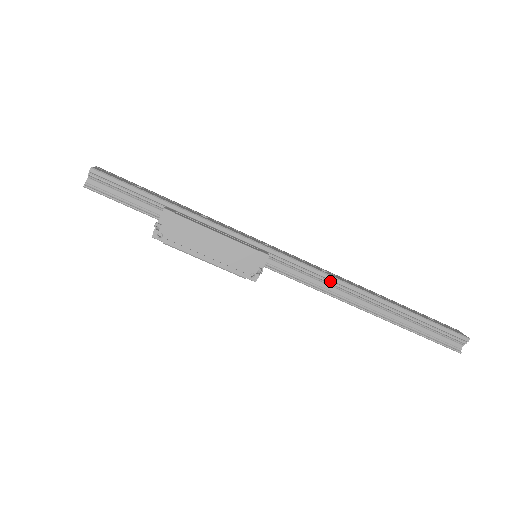
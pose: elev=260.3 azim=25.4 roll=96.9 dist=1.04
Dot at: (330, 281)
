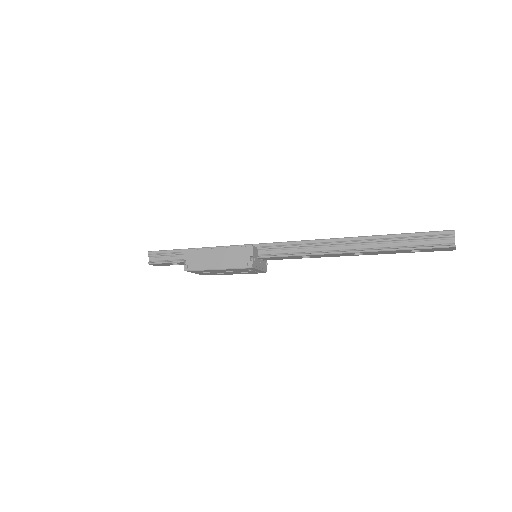
Dot at: (308, 244)
